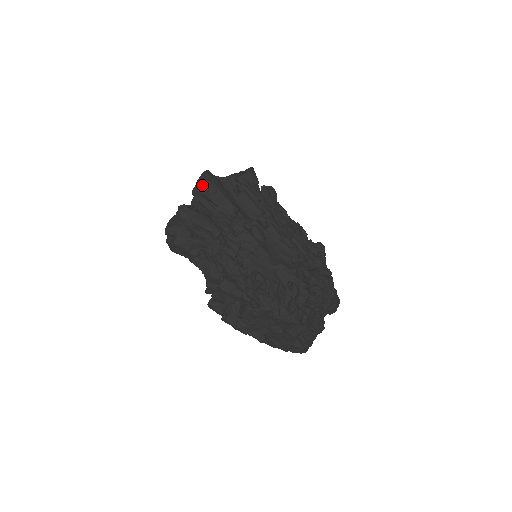
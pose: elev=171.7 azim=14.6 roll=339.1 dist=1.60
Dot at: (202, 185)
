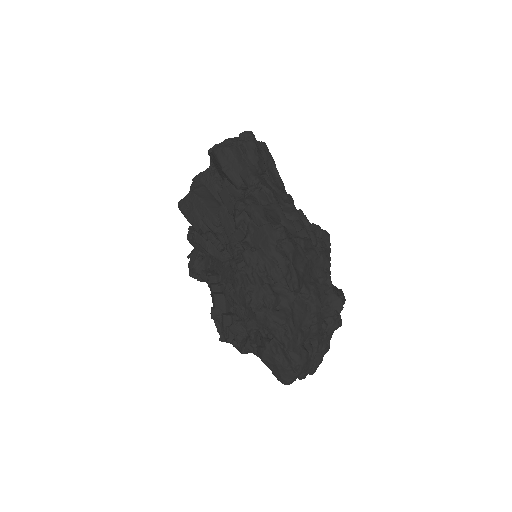
Dot at: occluded
